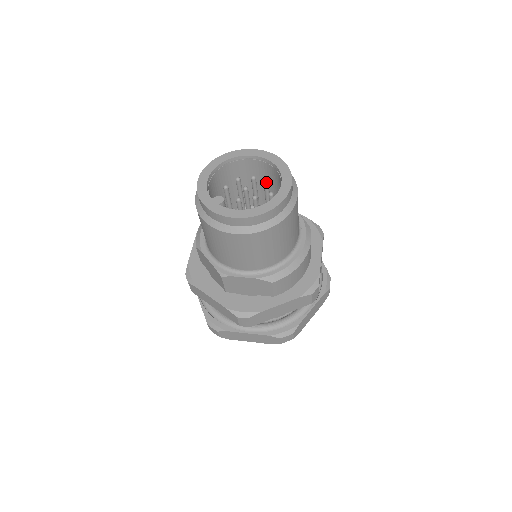
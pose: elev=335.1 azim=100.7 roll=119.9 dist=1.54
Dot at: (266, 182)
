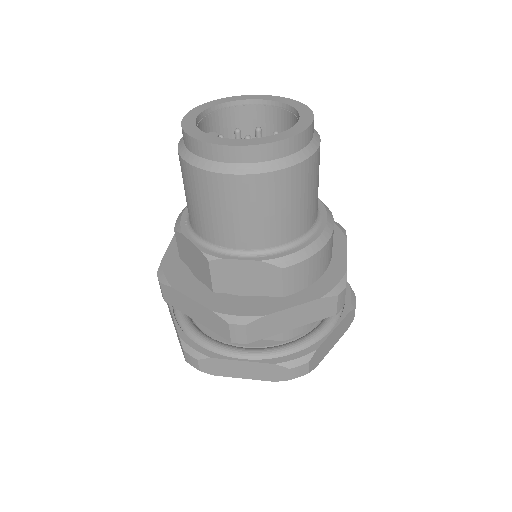
Dot at: (276, 131)
